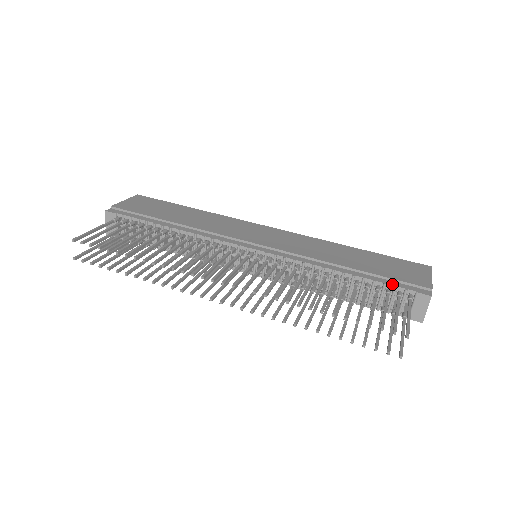
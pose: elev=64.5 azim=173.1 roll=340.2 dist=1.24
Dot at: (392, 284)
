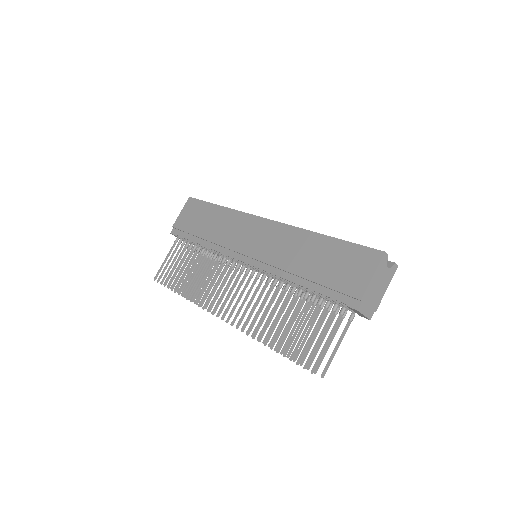
Dot at: (330, 296)
